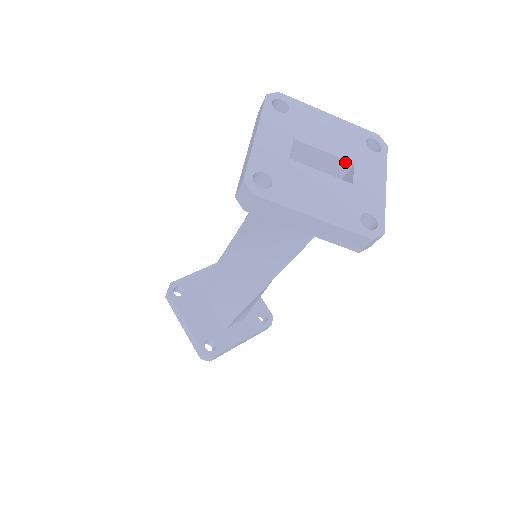
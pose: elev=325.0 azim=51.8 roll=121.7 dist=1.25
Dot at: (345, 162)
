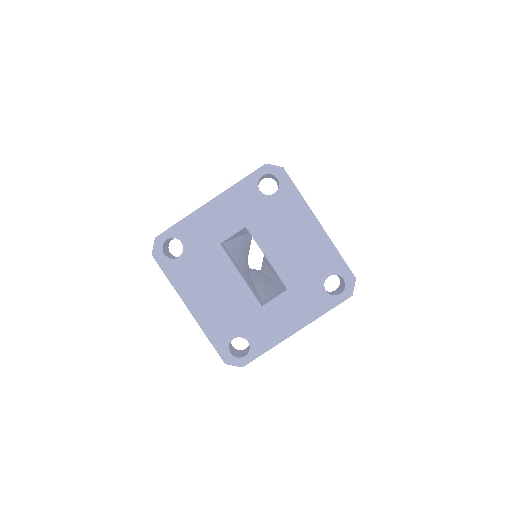
Dot at: (282, 281)
